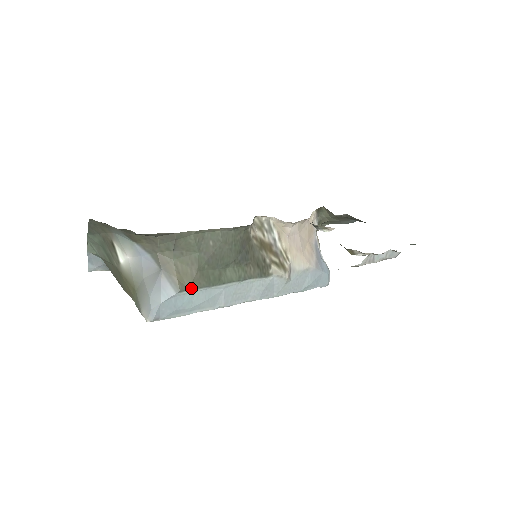
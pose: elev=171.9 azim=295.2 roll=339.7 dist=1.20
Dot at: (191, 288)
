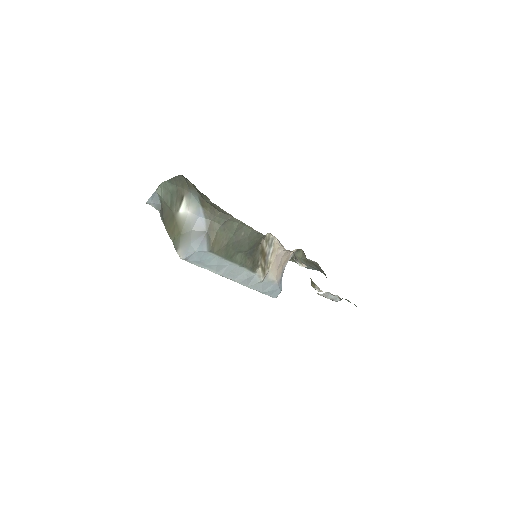
Dot at: (216, 253)
